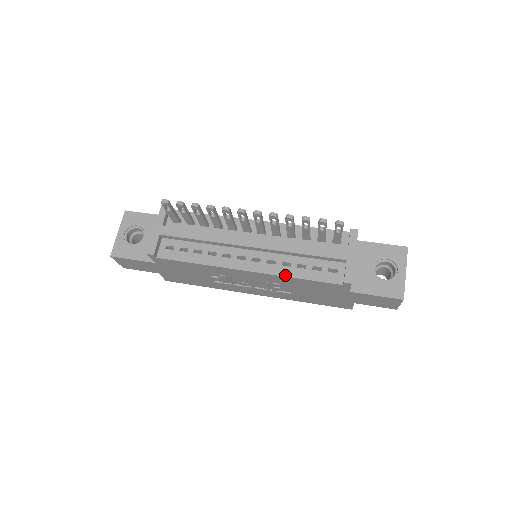
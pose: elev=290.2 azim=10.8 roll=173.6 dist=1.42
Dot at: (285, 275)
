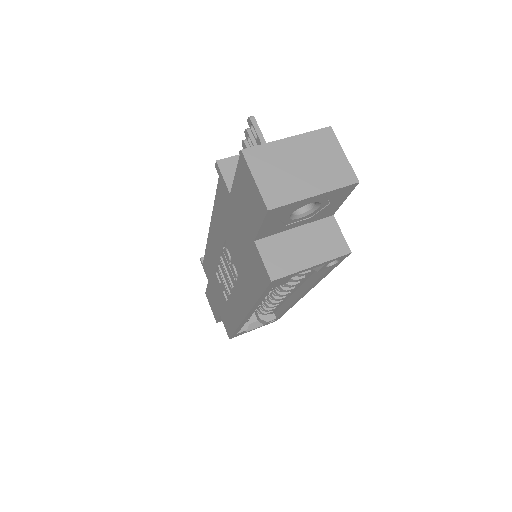
Dot at: occluded
